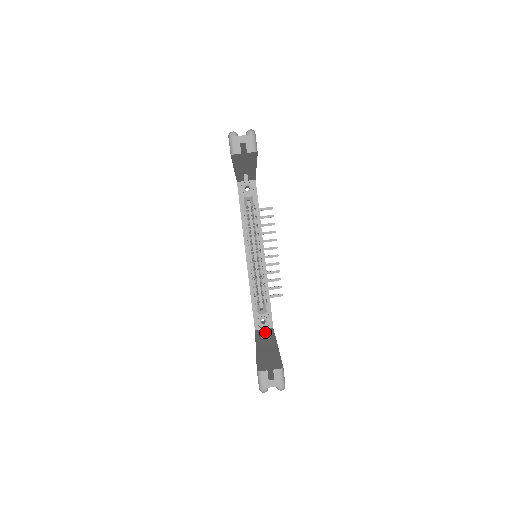
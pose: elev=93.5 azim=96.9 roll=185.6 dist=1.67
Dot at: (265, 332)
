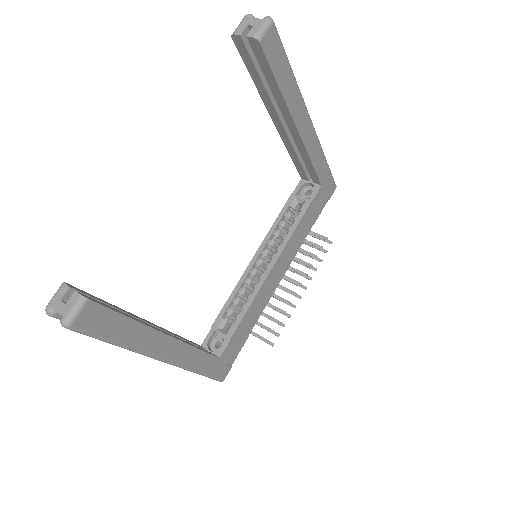
Dot at: occluded
